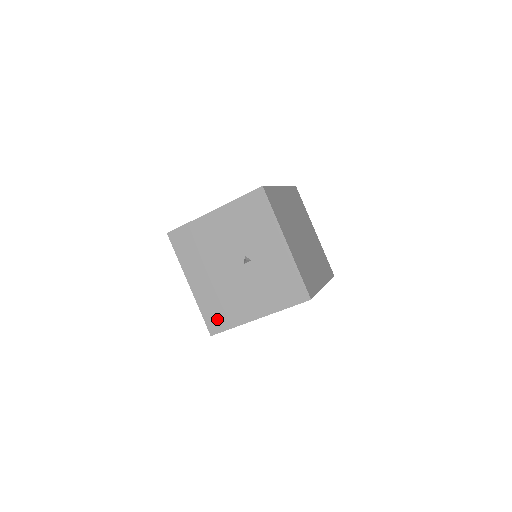
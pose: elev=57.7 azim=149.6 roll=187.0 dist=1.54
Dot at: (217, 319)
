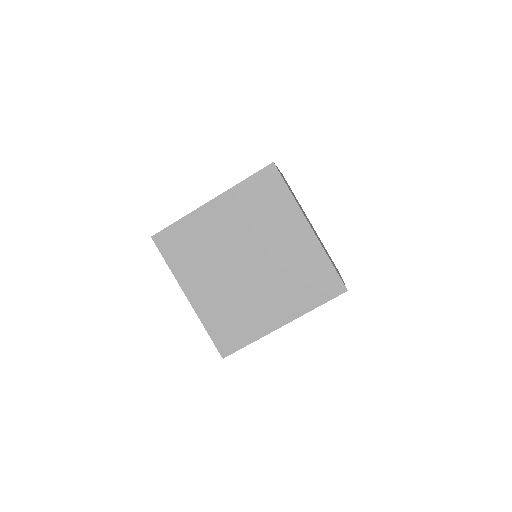
Dot at: occluded
